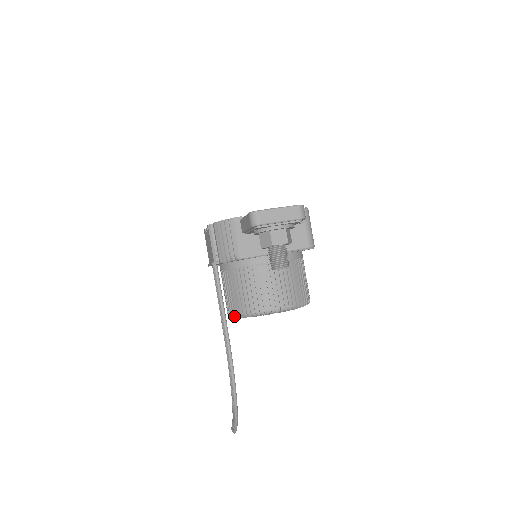
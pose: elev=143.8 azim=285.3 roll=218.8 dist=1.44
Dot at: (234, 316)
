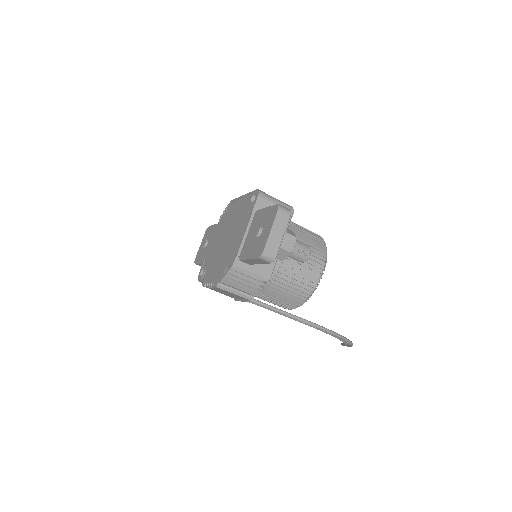
Dot at: occluded
